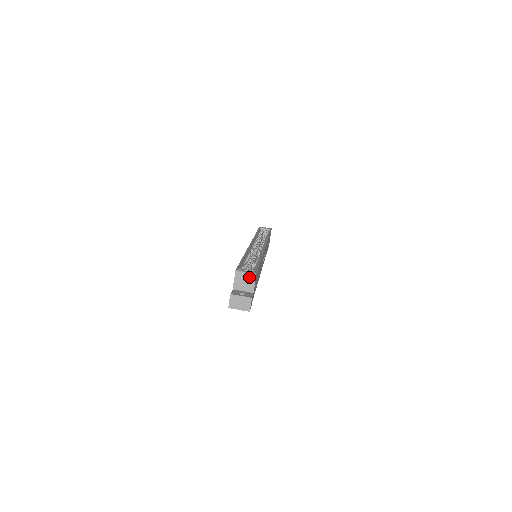
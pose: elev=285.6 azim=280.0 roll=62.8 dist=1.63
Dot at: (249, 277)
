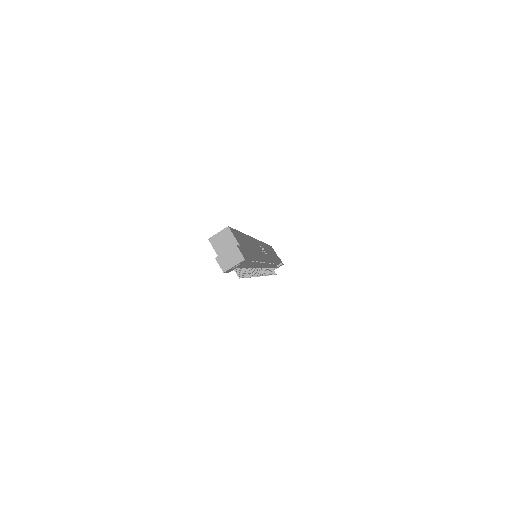
Dot at: (224, 235)
